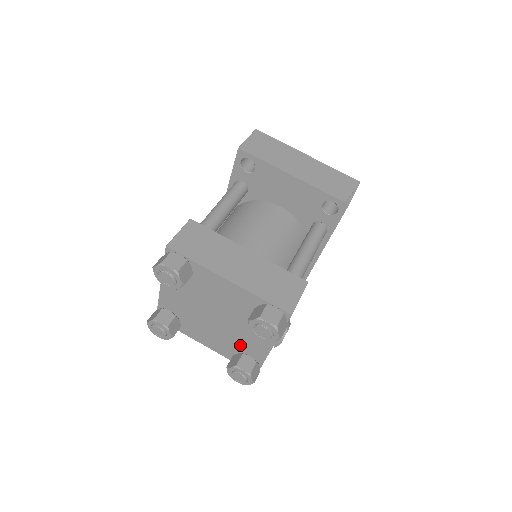
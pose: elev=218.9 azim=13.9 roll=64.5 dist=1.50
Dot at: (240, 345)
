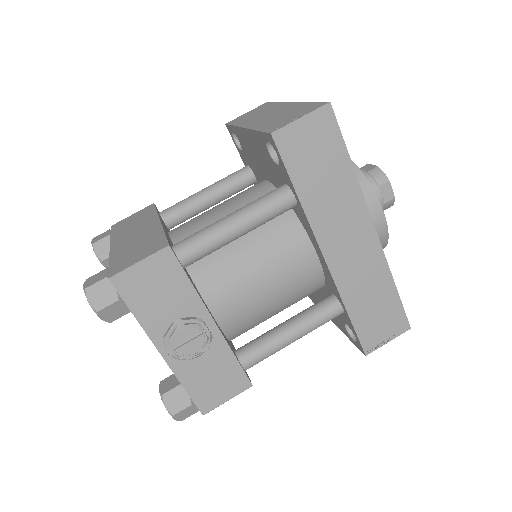
Dot at: occluded
